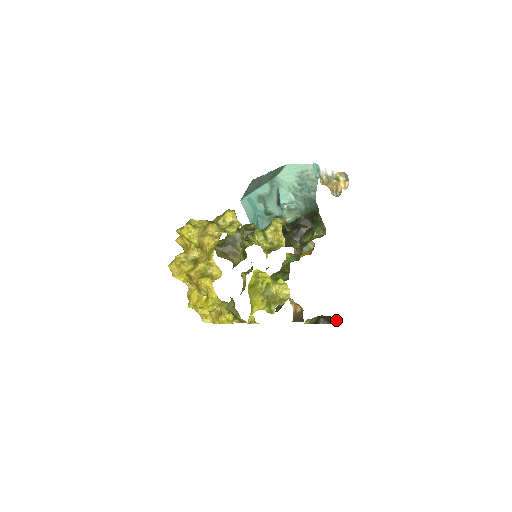
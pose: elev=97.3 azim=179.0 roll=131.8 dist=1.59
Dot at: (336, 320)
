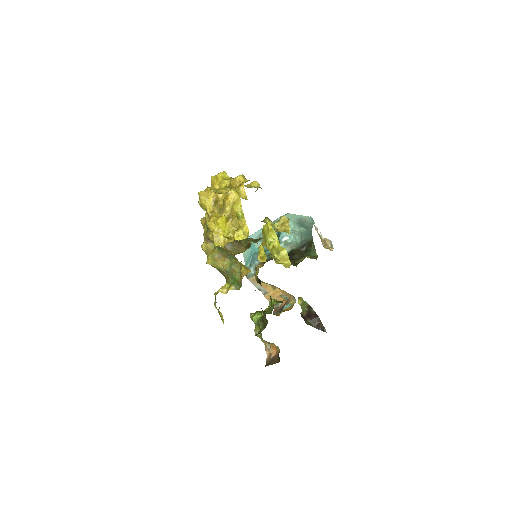
Dot at: (322, 326)
